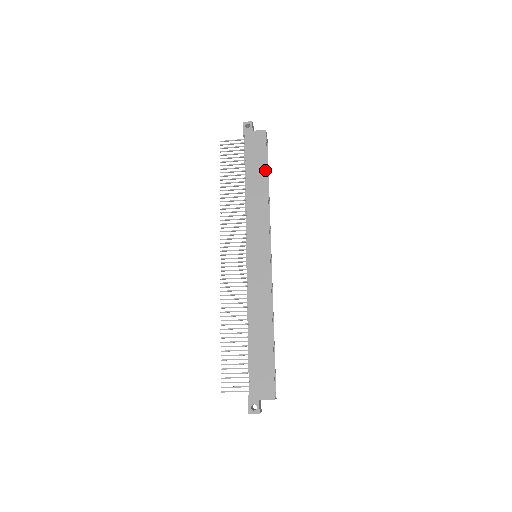
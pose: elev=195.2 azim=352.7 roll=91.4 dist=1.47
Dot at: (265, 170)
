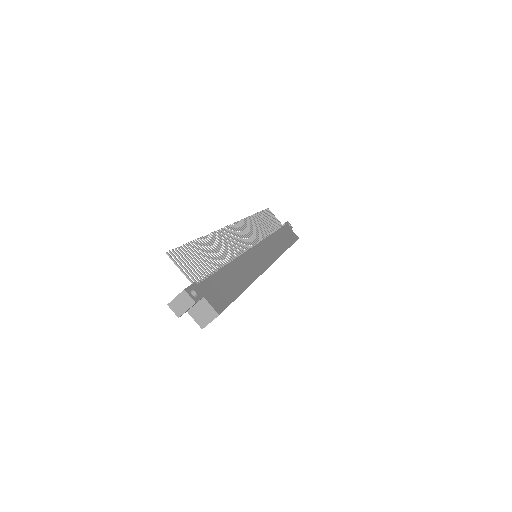
Dot at: (290, 244)
